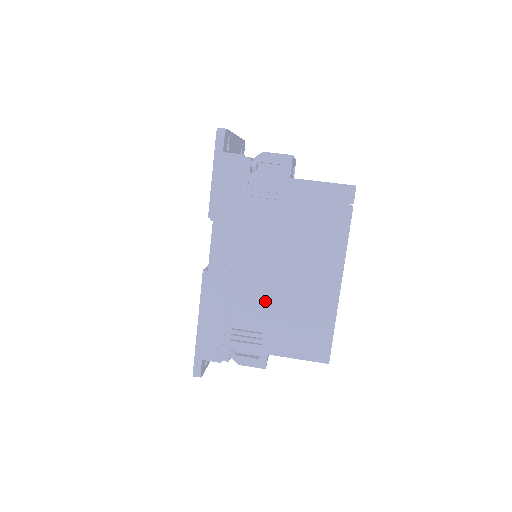
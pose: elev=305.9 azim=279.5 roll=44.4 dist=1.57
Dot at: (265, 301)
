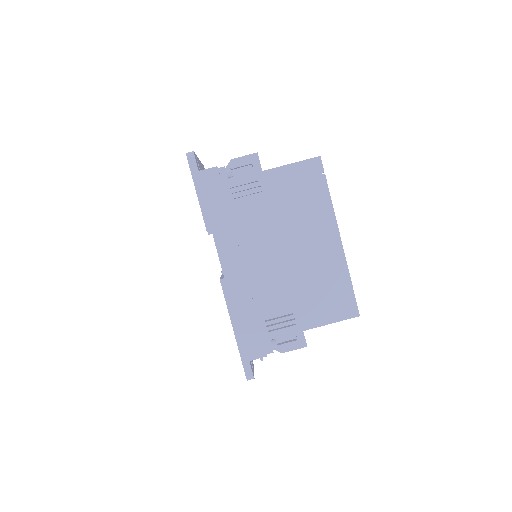
Dot at: (284, 284)
